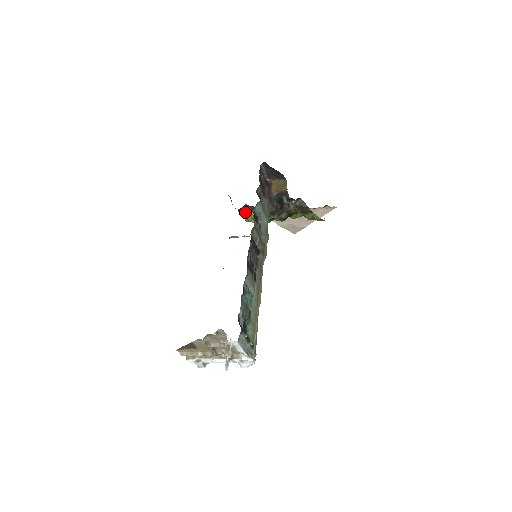
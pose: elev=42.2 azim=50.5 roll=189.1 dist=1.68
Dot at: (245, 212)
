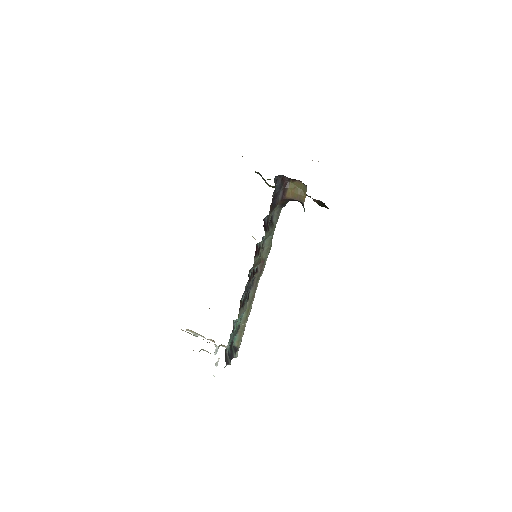
Dot at: occluded
